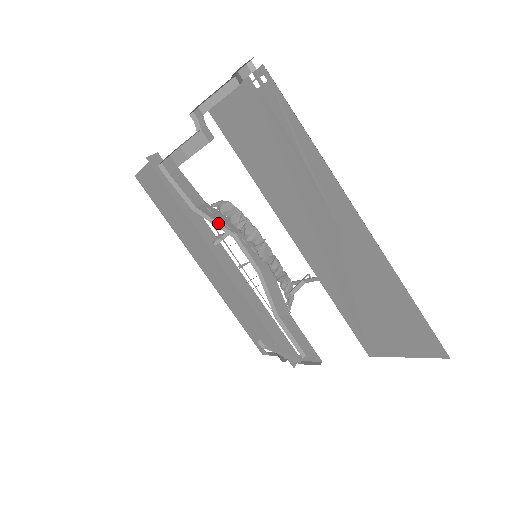
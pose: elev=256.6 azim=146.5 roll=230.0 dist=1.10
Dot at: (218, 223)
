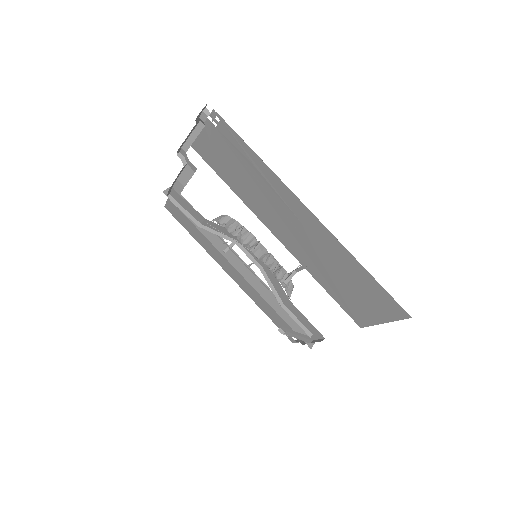
Dot at: (221, 234)
